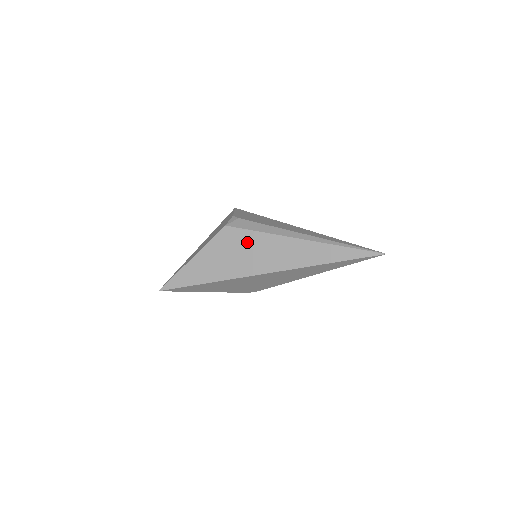
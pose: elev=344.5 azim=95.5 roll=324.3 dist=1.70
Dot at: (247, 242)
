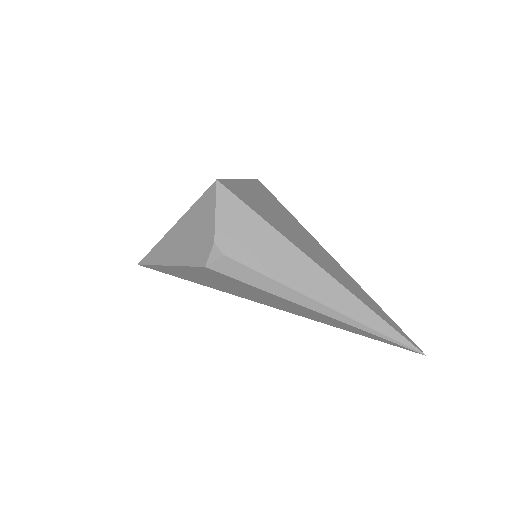
Dot at: (240, 286)
